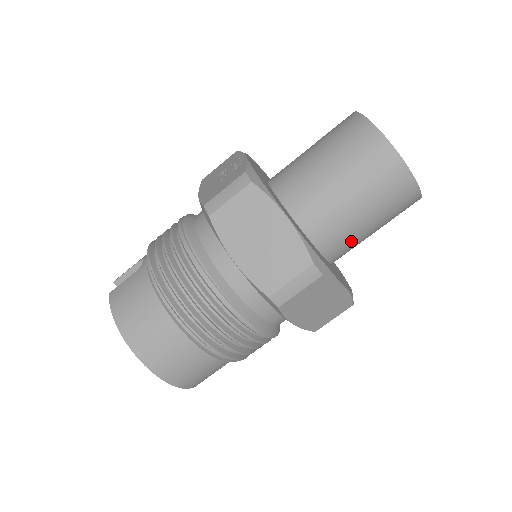
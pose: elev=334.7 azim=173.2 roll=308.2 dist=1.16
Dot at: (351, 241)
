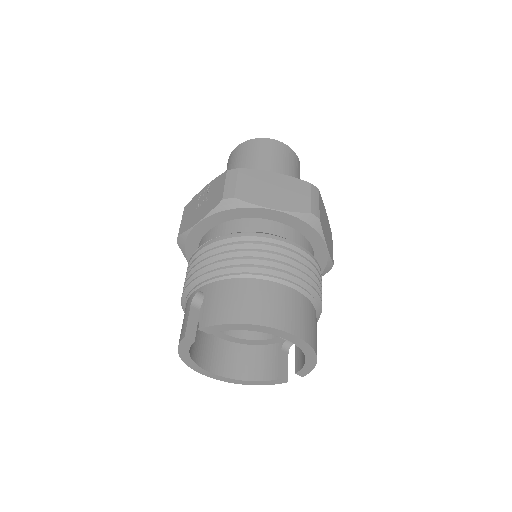
Dot at: occluded
